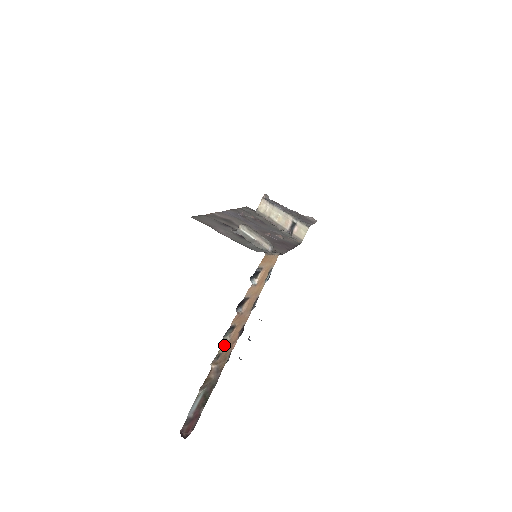
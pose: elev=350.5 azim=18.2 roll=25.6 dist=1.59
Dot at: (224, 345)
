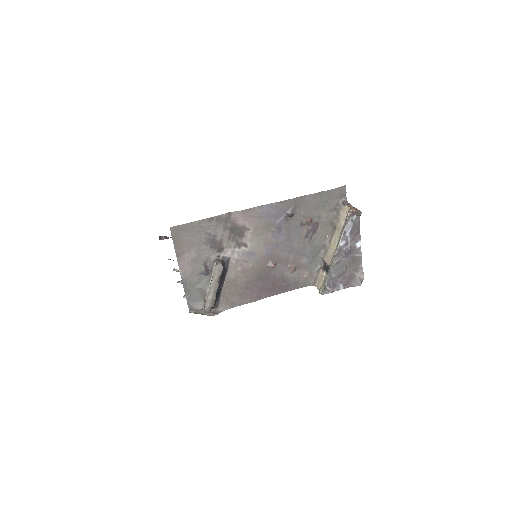
Dot at: occluded
